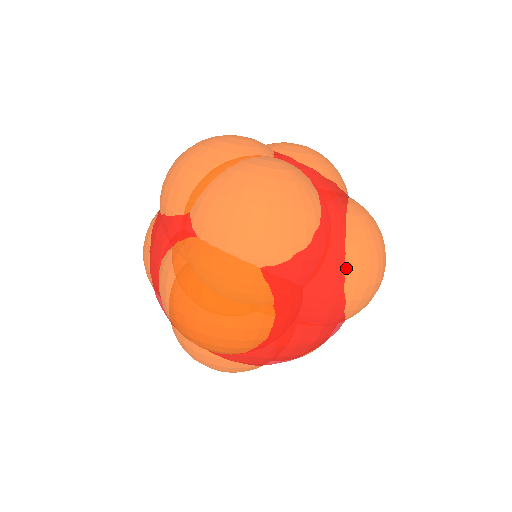
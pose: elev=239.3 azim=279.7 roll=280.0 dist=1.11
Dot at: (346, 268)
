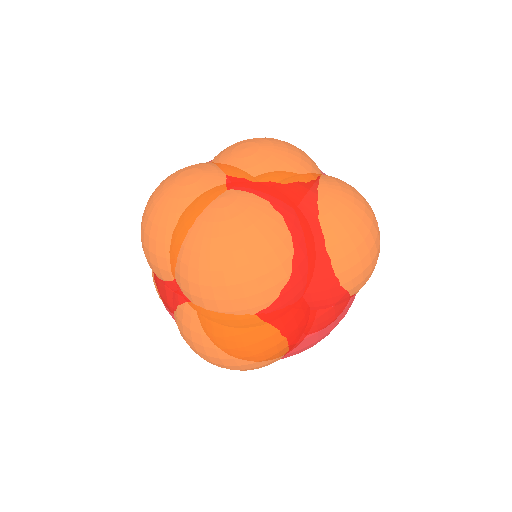
Dot at: (336, 271)
